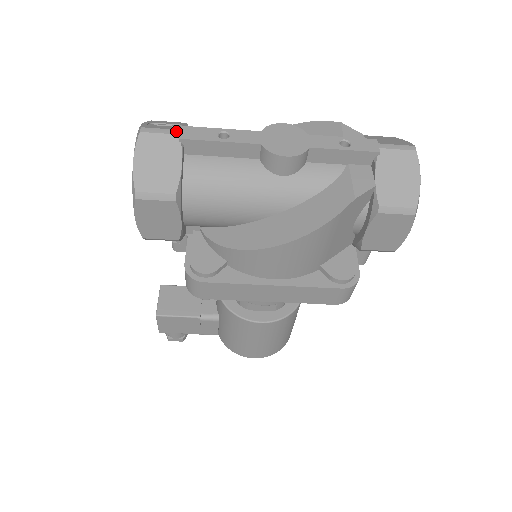
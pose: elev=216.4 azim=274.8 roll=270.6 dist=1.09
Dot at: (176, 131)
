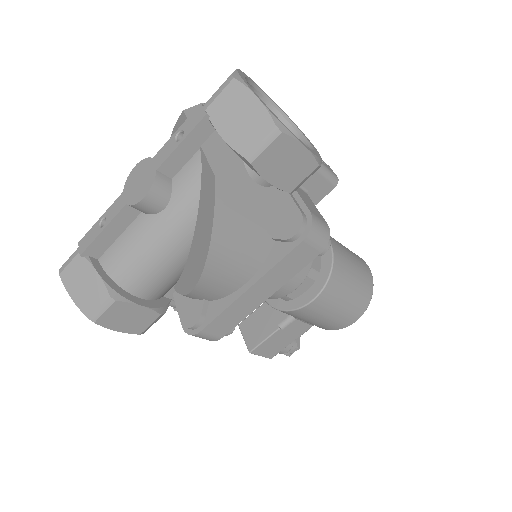
Dot at: (76, 251)
